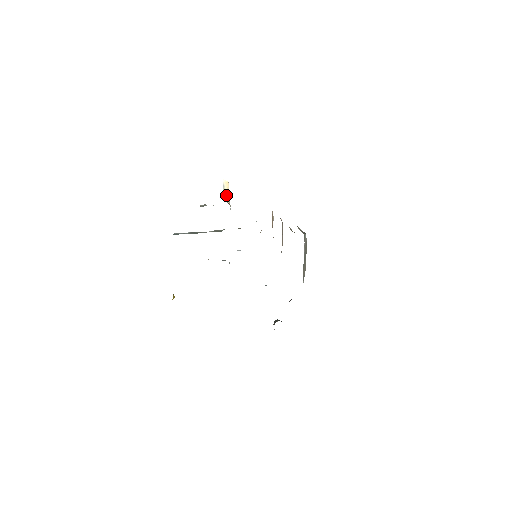
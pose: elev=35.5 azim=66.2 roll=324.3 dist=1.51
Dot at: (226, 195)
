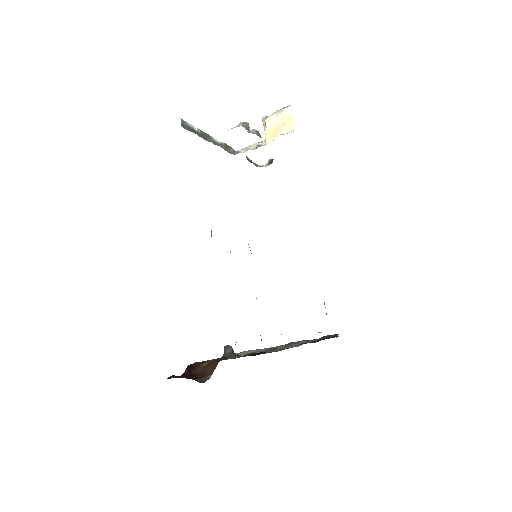
Dot at: (274, 121)
